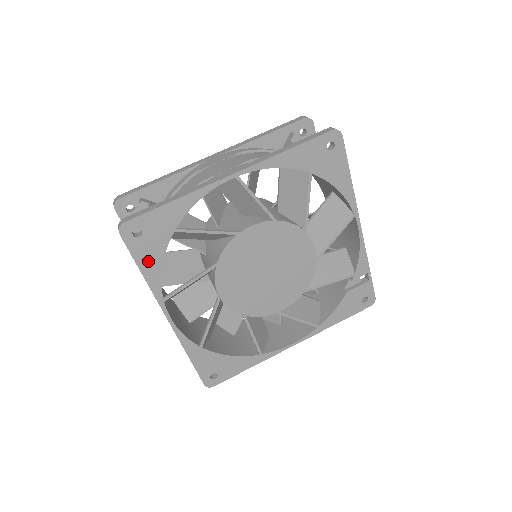
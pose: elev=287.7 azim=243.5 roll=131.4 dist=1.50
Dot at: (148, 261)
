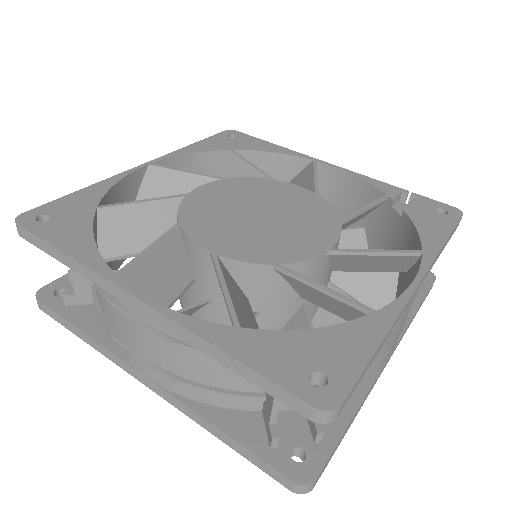
Dot at: (69, 239)
